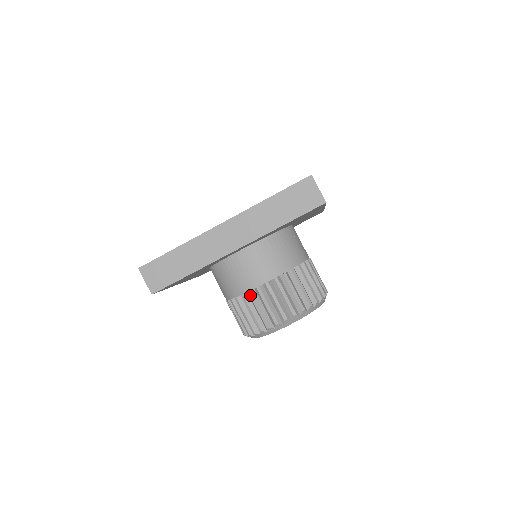
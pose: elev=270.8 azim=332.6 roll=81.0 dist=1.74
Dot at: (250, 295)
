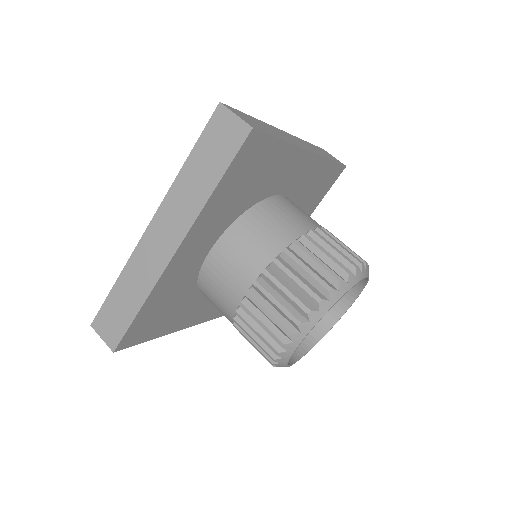
Dot at: (315, 233)
